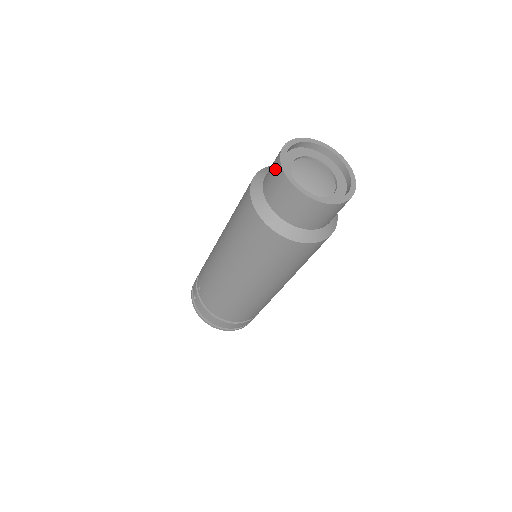
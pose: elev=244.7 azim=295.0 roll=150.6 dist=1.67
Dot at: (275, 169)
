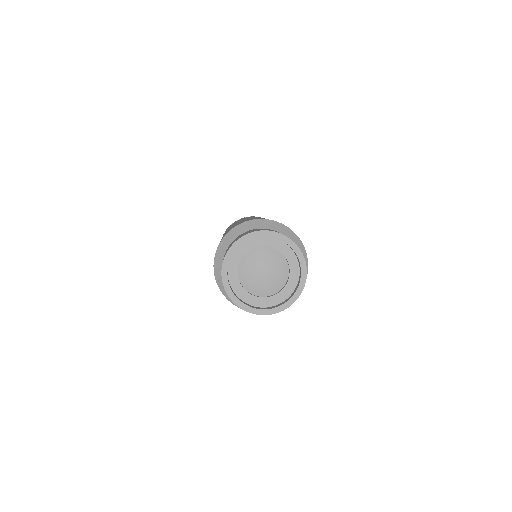
Dot at: occluded
